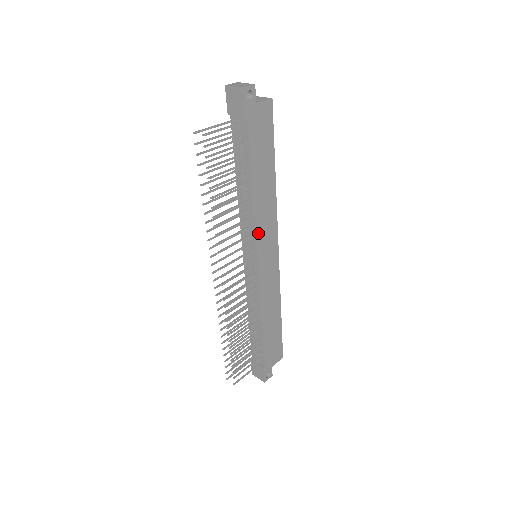
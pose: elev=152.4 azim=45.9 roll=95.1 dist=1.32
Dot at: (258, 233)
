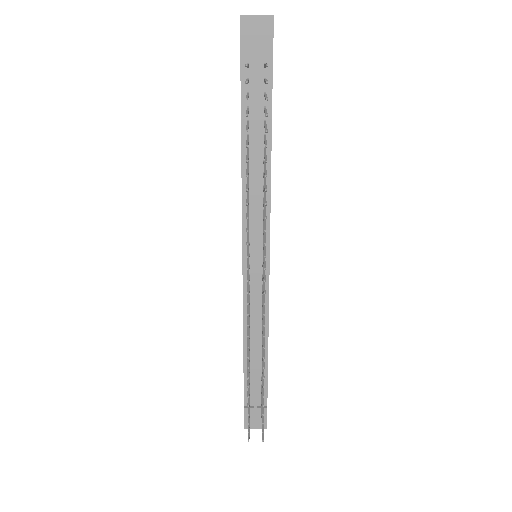
Dot at: occluded
